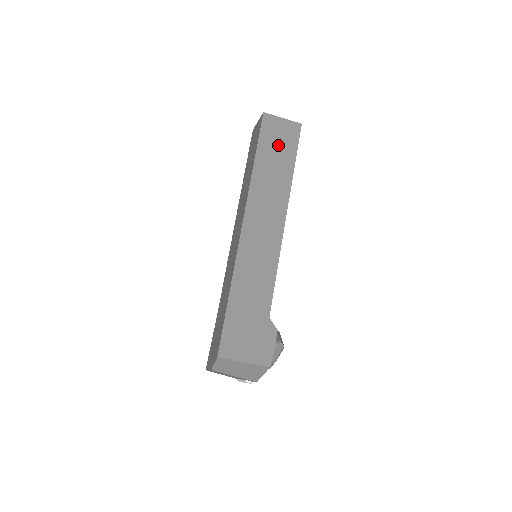
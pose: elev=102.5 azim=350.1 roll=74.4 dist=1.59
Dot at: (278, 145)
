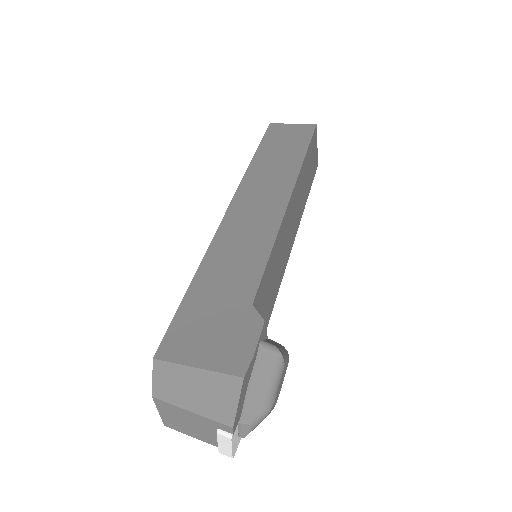
Dot at: (285, 142)
